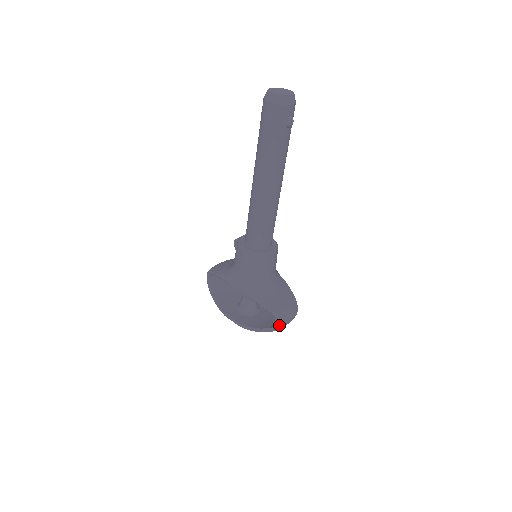
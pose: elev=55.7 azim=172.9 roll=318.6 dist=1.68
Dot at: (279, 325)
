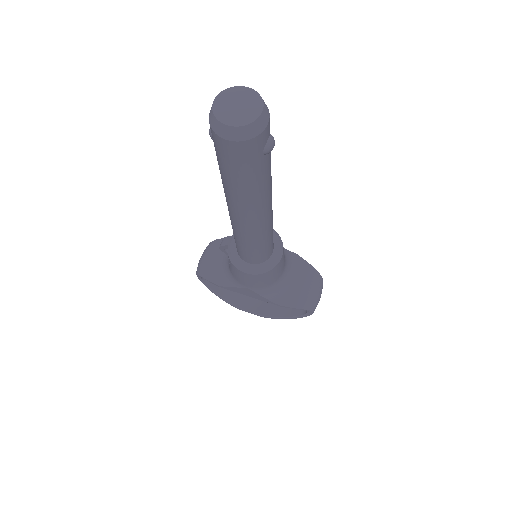
Dot at: (312, 313)
